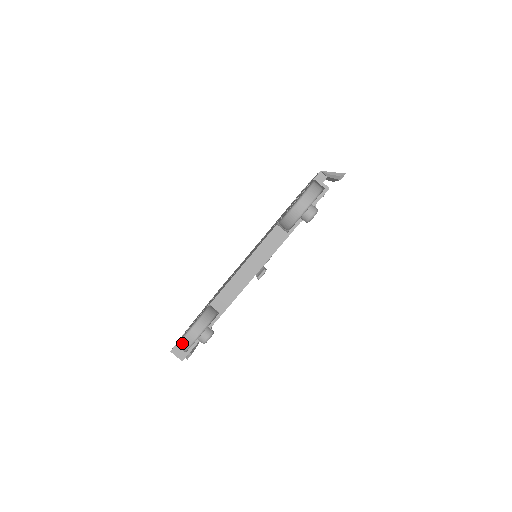
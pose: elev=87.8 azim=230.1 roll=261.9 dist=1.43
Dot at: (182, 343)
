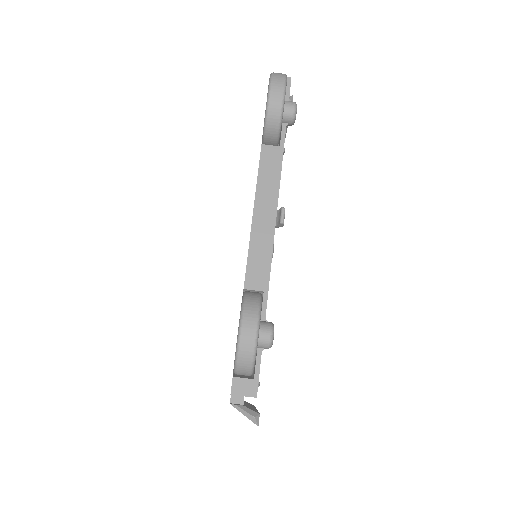
Dot at: (241, 350)
